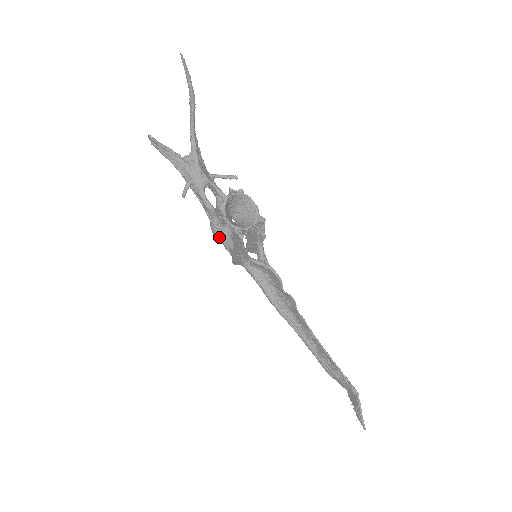
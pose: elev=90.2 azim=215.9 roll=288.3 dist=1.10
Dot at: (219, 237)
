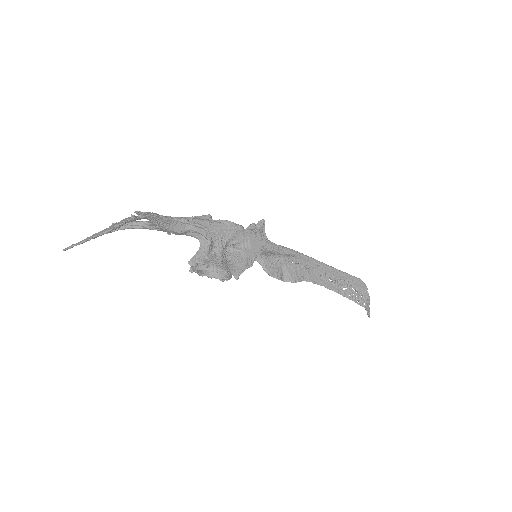
Dot at: occluded
